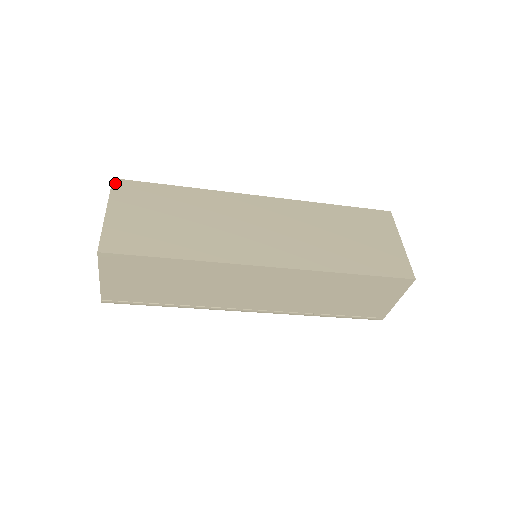
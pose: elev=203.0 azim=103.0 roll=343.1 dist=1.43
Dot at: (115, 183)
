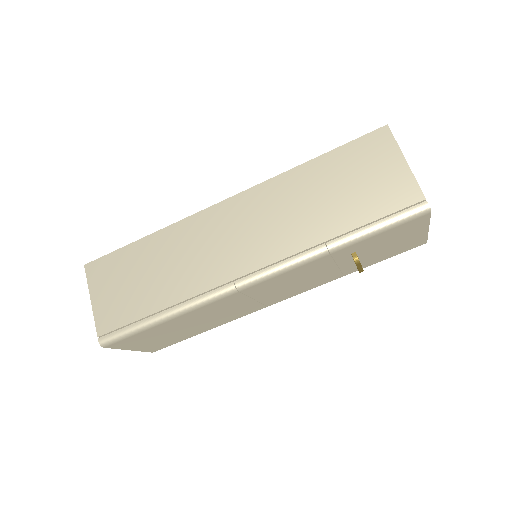
Dot at: occluded
